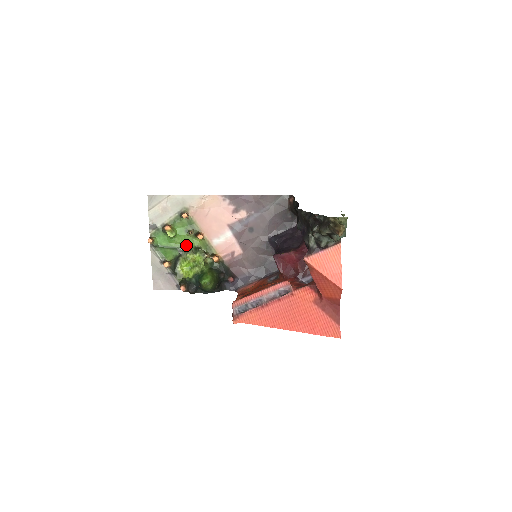
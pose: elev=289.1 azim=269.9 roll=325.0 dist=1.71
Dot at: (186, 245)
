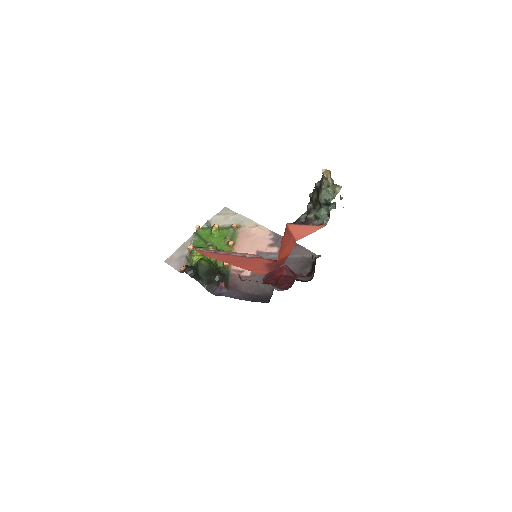
Dot at: (216, 246)
